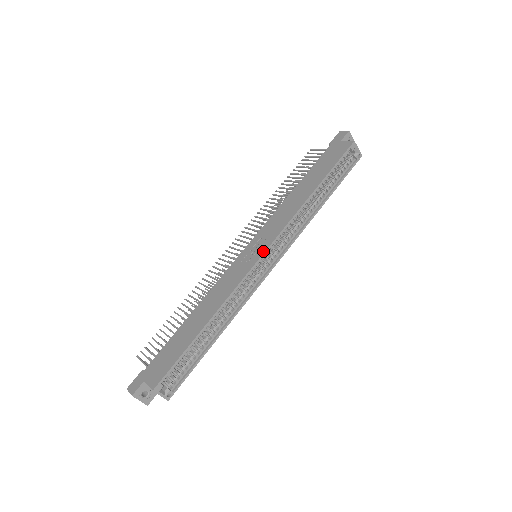
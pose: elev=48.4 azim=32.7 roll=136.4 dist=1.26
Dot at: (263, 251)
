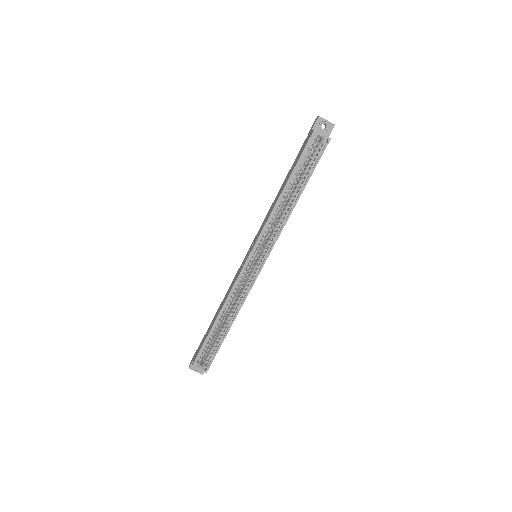
Dot at: (248, 255)
